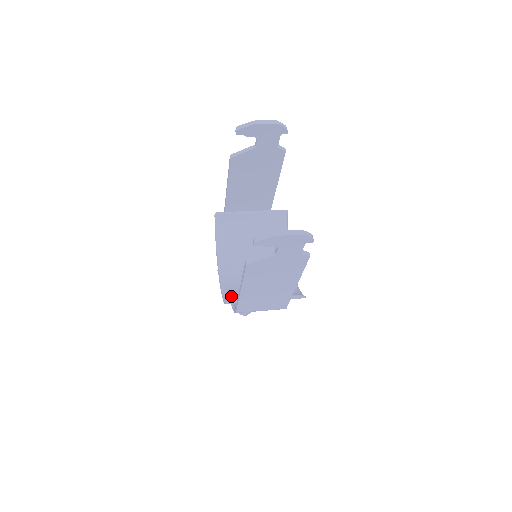
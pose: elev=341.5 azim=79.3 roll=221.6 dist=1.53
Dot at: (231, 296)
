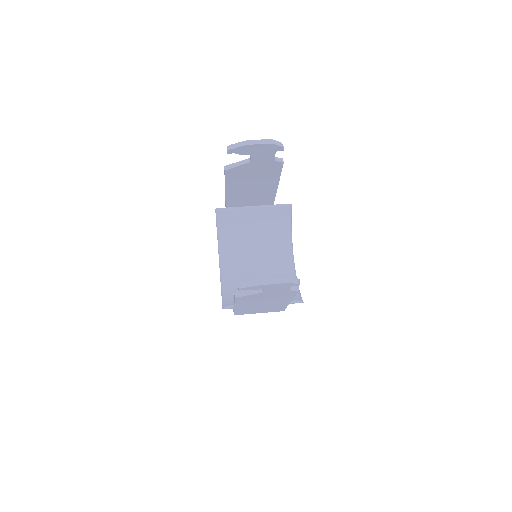
Dot at: (229, 299)
